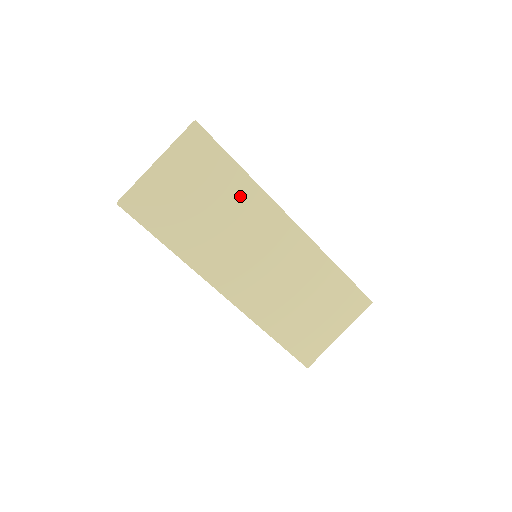
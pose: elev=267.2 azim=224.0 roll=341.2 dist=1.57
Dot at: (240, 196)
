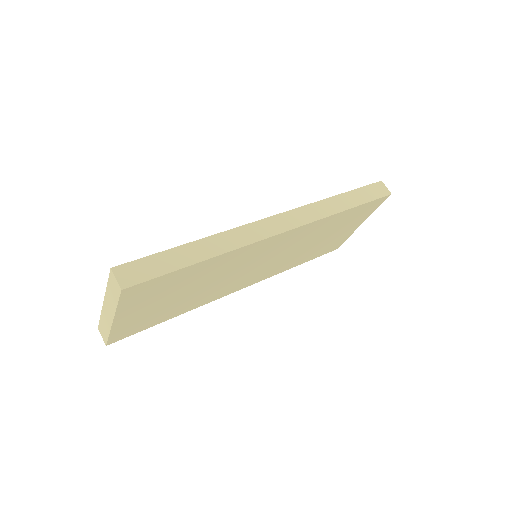
Dot at: (216, 267)
